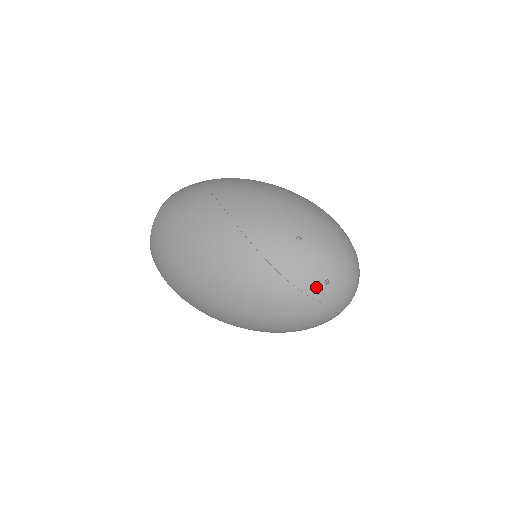
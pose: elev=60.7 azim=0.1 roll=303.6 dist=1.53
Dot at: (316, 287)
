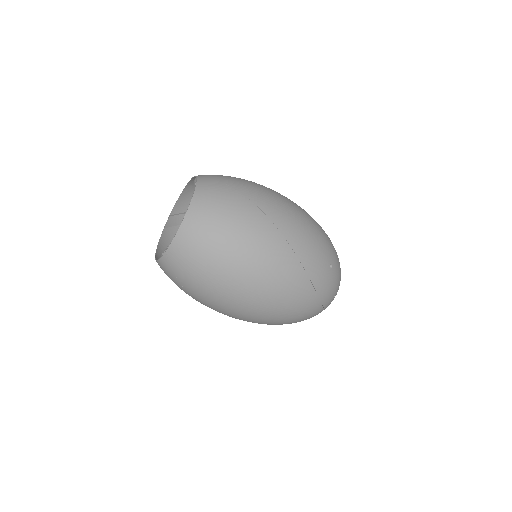
Dot at: (330, 301)
